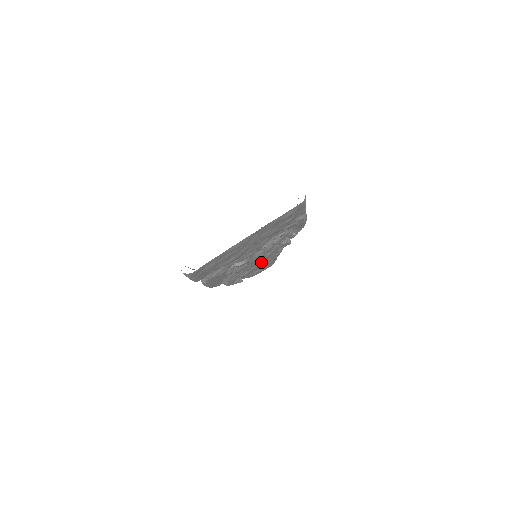
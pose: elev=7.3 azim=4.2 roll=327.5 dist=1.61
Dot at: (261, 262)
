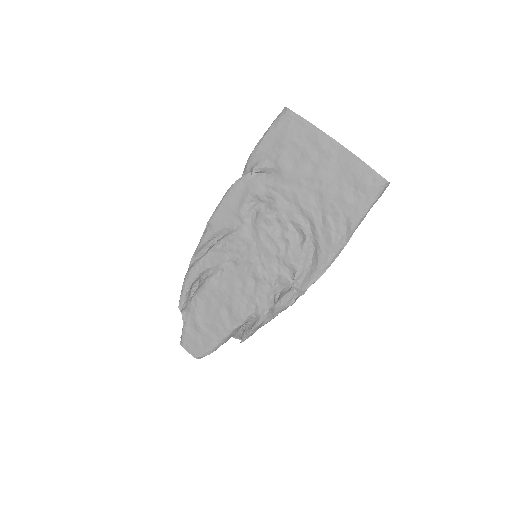
Dot at: (236, 286)
